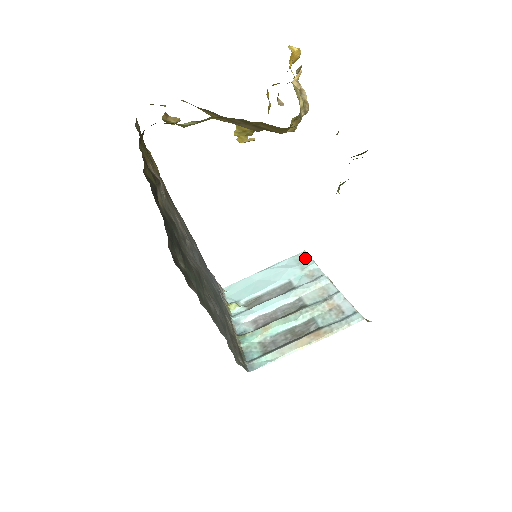
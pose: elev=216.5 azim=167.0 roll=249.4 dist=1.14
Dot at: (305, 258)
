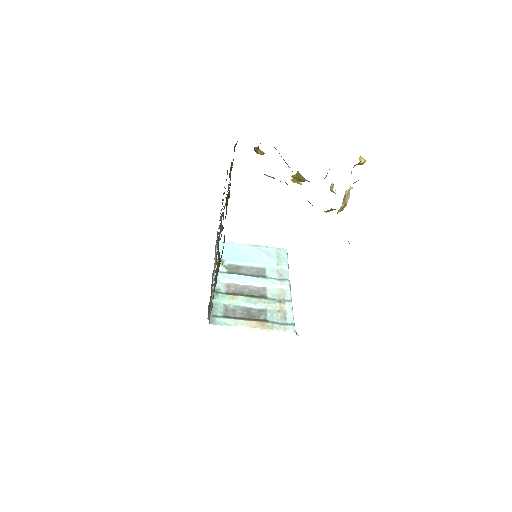
Dot at: (284, 256)
